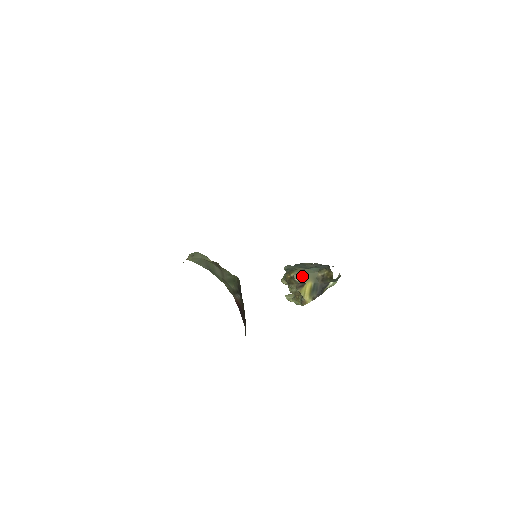
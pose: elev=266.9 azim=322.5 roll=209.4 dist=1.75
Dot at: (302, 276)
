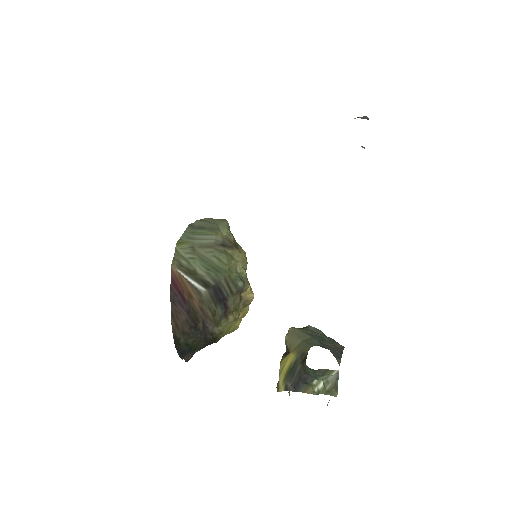
Dot at: (295, 339)
